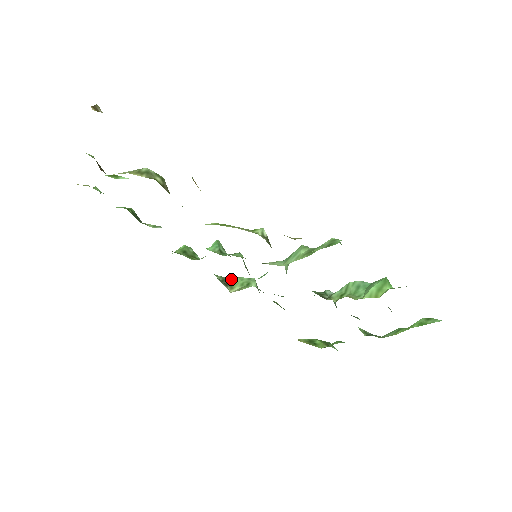
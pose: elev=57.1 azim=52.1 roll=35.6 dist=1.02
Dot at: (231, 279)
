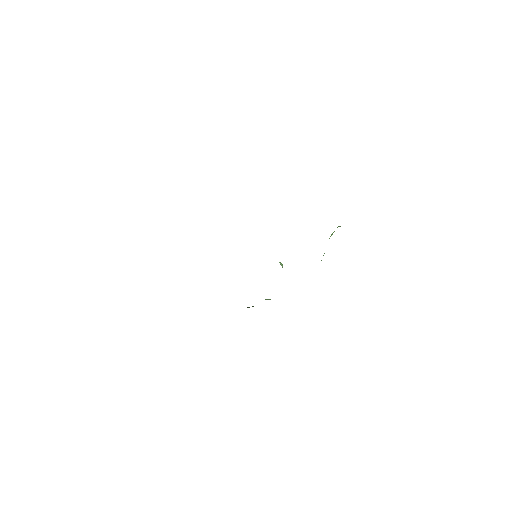
Dot at: (253, 306)
